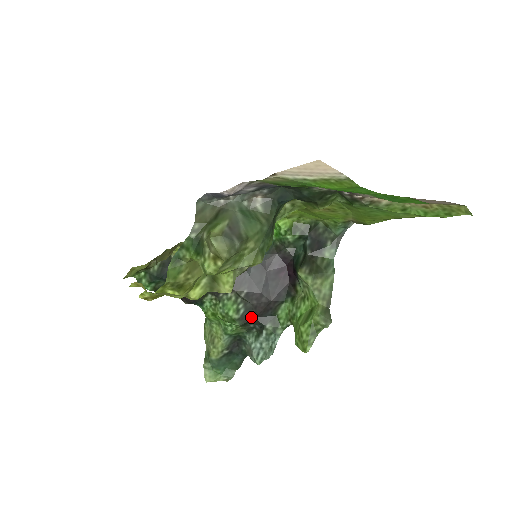
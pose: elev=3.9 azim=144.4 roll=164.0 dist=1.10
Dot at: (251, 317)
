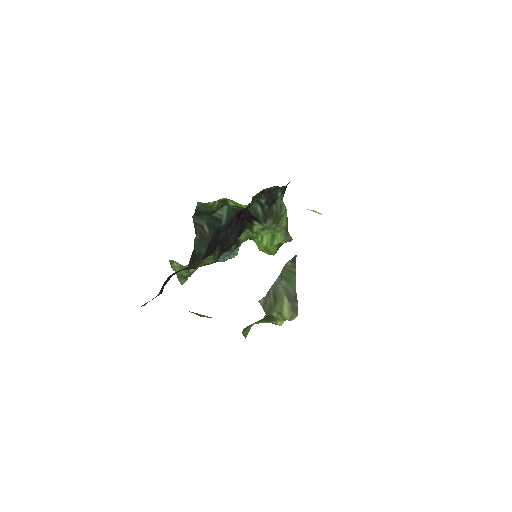
Dot at: occluded
